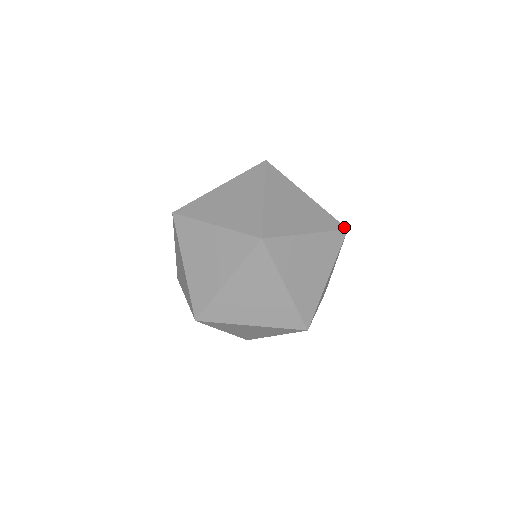
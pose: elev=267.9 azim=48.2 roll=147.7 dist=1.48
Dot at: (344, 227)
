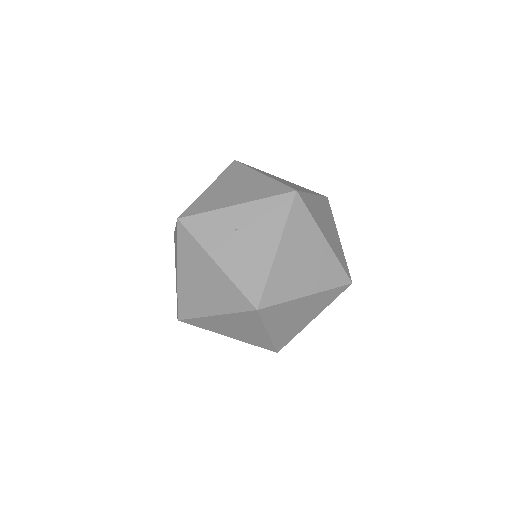
Dot at: (349, 281)
